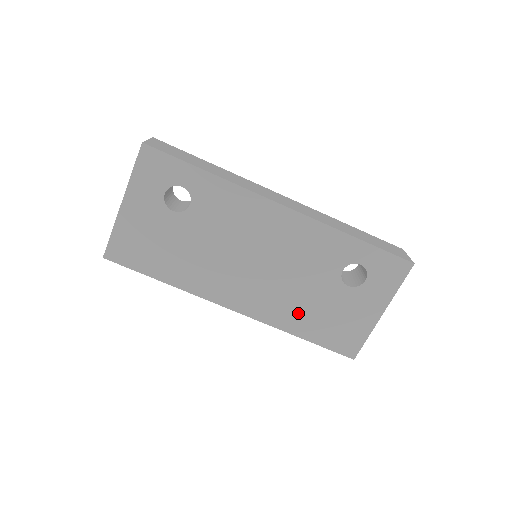
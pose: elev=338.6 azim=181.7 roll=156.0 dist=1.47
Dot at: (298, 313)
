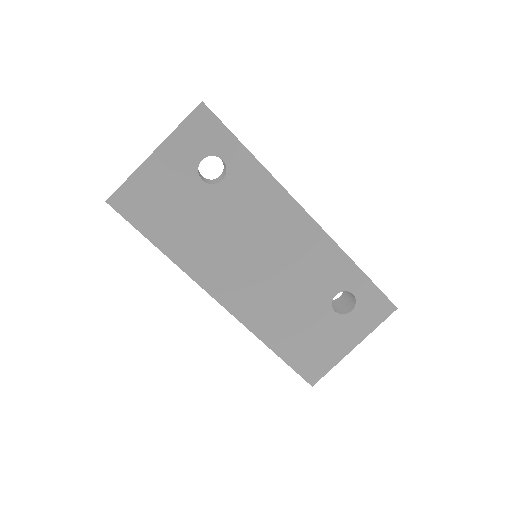
Dot at: (280, 324)
